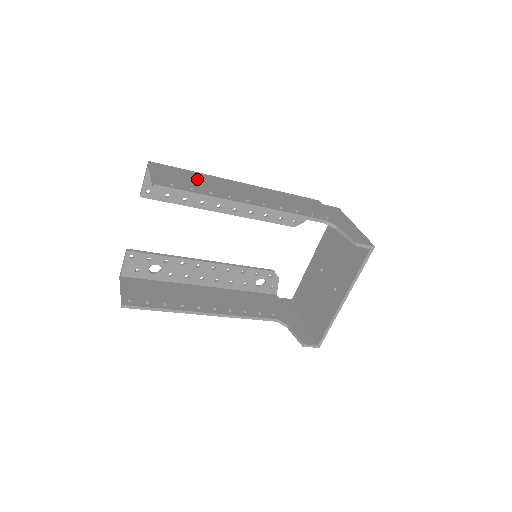
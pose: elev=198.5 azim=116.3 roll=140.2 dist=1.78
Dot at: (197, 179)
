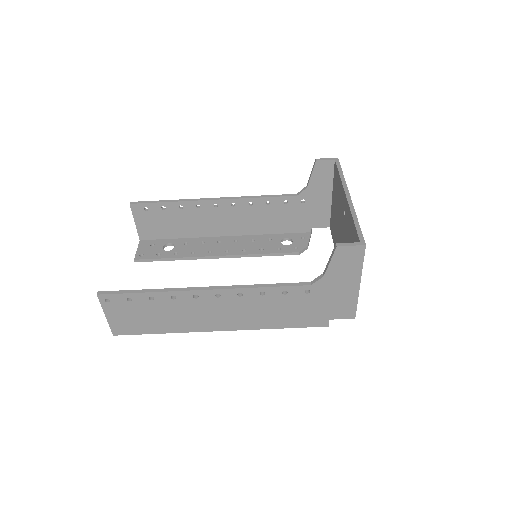
Dot at: (178, 225)
